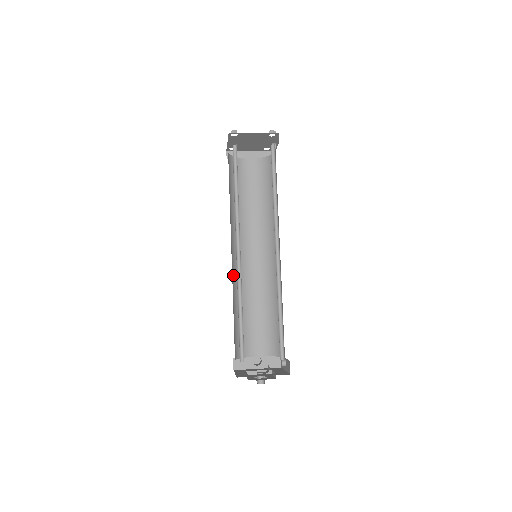
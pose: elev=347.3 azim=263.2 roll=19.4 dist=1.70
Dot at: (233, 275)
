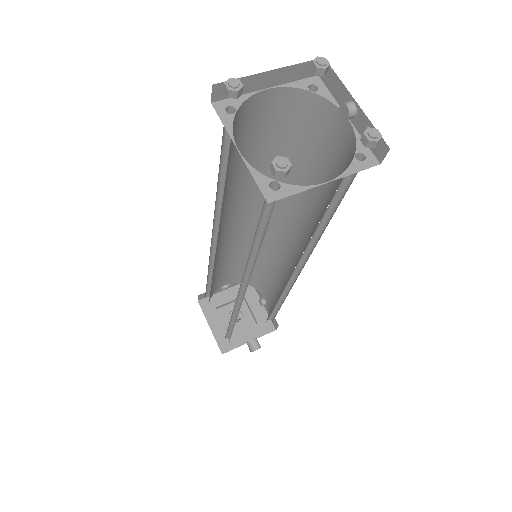
Dot at: occluded
